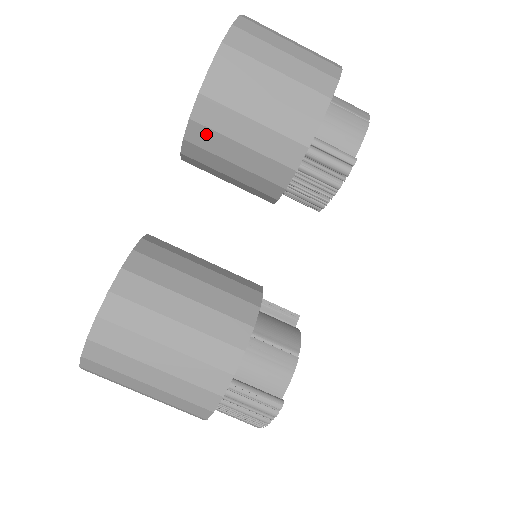
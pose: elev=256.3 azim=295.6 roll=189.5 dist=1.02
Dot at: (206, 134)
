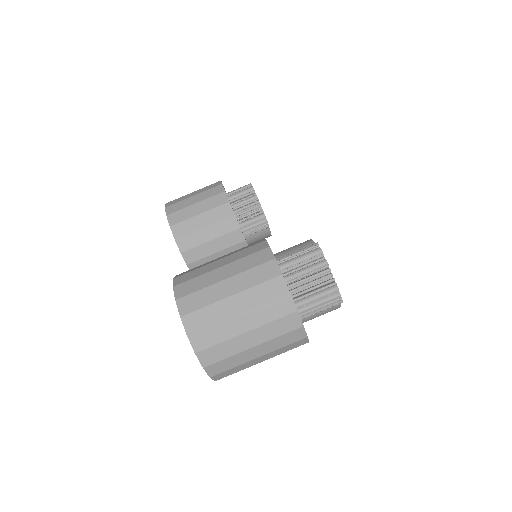
Dot at: (182, 226)
